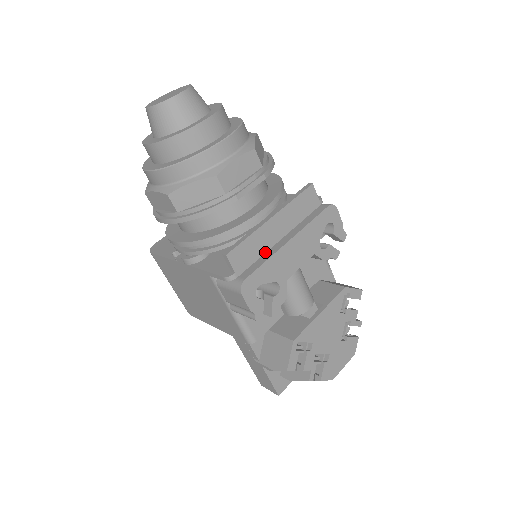
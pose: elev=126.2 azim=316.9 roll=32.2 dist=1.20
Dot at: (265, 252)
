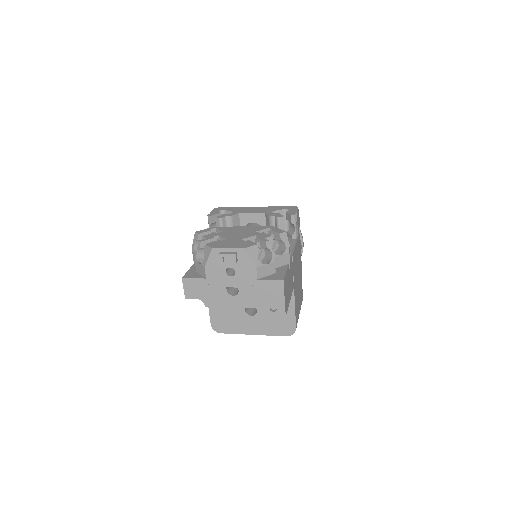
Dot at: occluded
